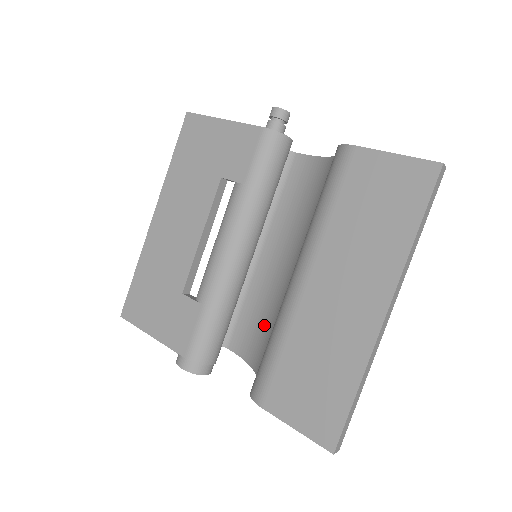
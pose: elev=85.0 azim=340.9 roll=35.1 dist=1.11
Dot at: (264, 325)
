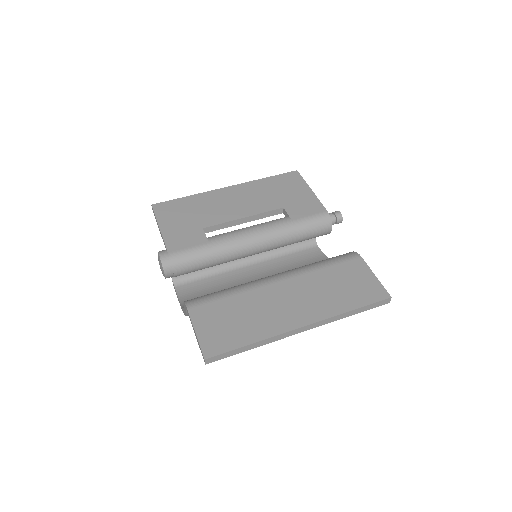
Dot at: occluded
